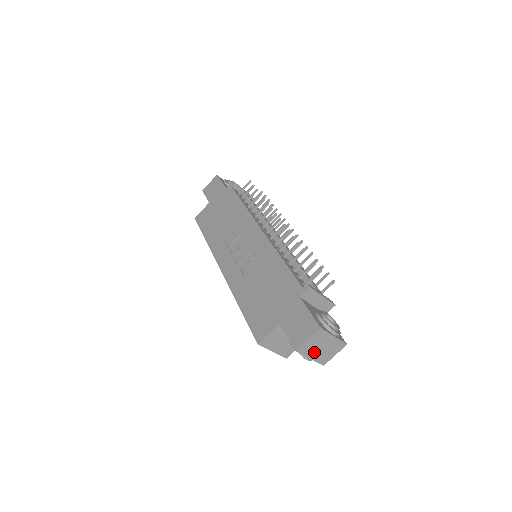
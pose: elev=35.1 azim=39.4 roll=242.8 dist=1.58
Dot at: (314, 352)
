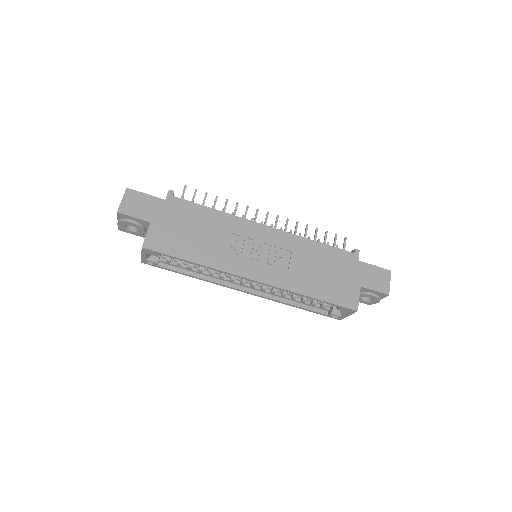
Dot at: occluded
